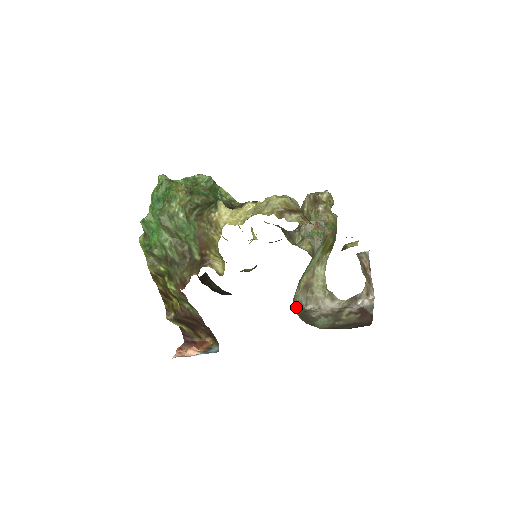
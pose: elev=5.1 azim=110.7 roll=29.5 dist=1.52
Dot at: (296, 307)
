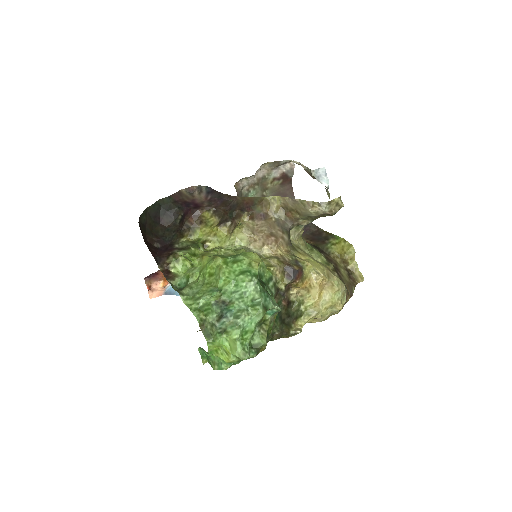
Dot at: occluded
